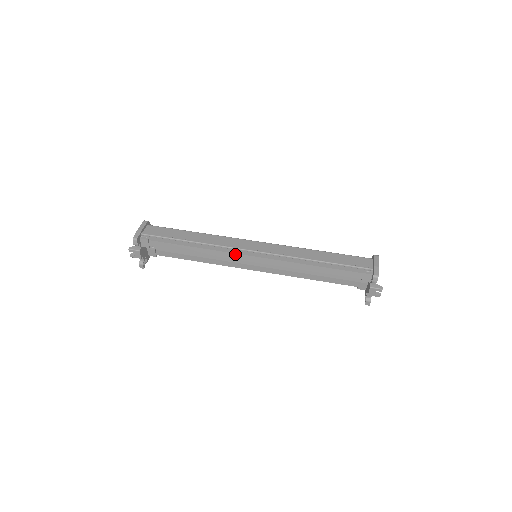
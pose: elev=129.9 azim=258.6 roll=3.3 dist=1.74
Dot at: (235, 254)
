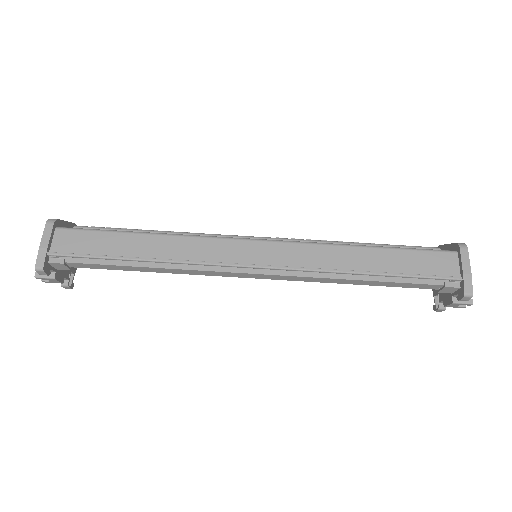
Dot at: (223, 272)
